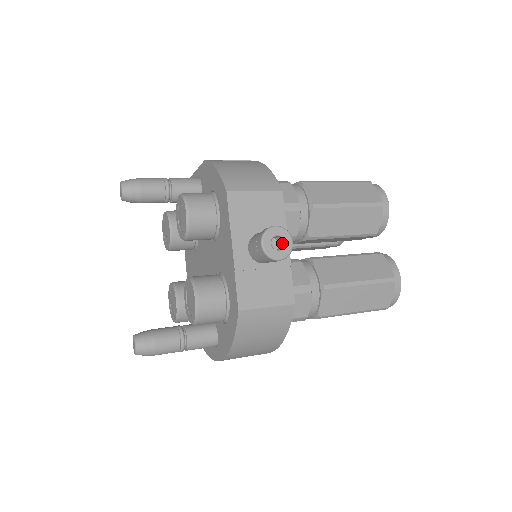
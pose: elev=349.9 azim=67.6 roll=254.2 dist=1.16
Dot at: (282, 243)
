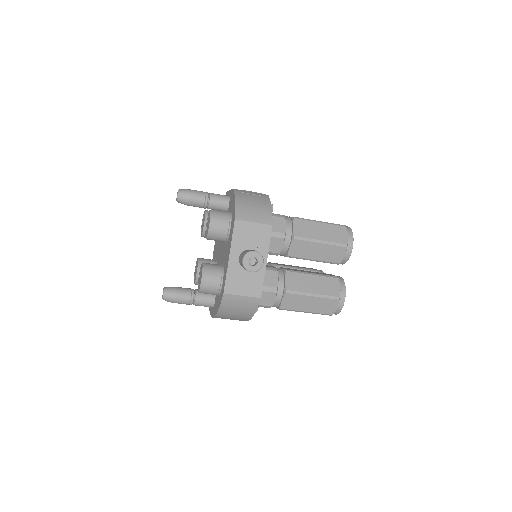
Dot at: (257, 262)
